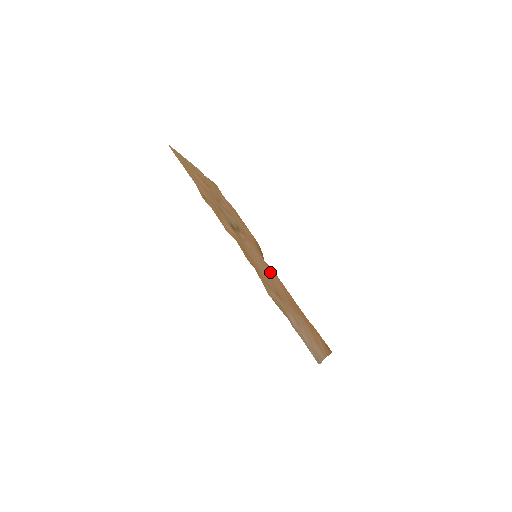
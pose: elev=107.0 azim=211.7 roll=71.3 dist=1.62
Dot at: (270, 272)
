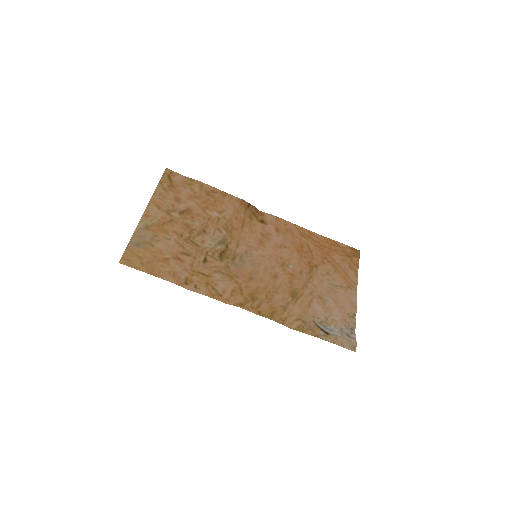
Dot at: (273, 240)
